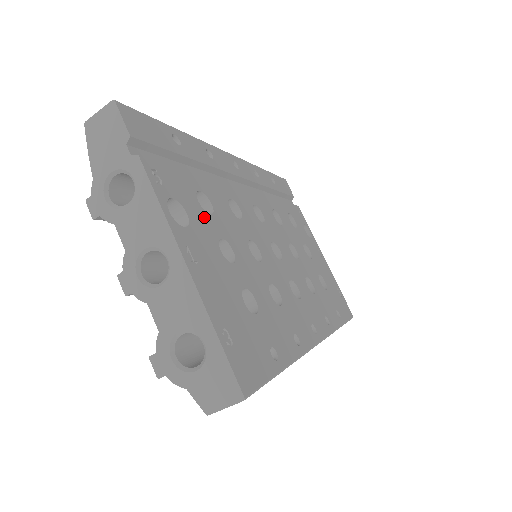
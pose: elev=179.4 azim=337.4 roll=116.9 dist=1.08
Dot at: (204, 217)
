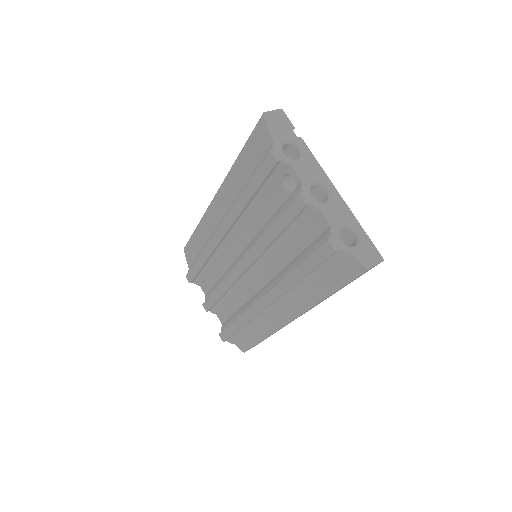
Dot at: occluded
